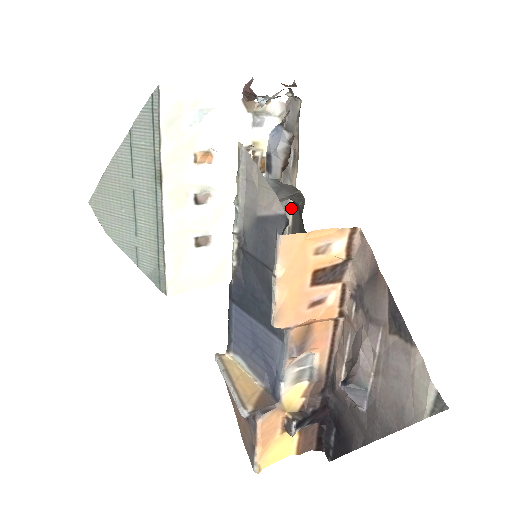
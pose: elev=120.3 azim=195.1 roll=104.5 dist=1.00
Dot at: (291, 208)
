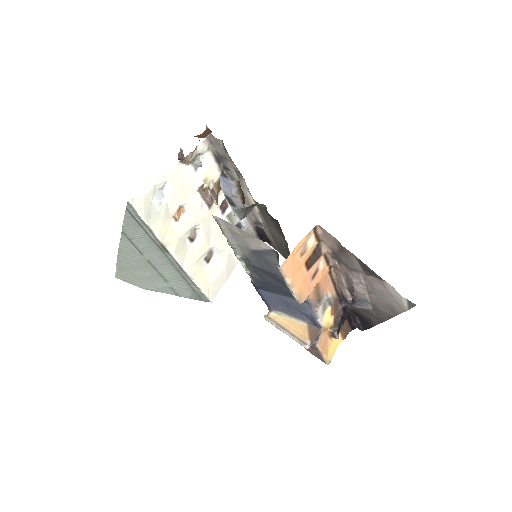
Dot at: (253, 202)
